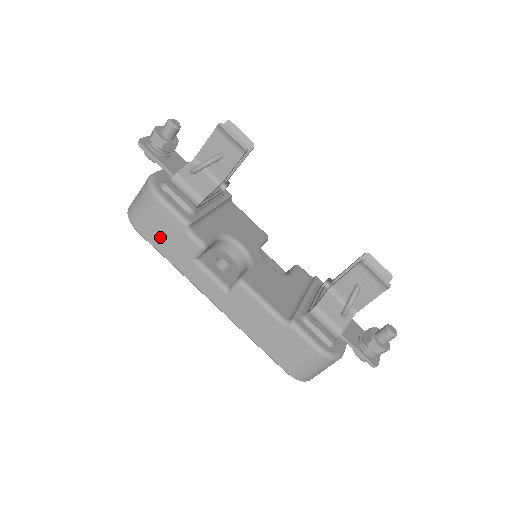
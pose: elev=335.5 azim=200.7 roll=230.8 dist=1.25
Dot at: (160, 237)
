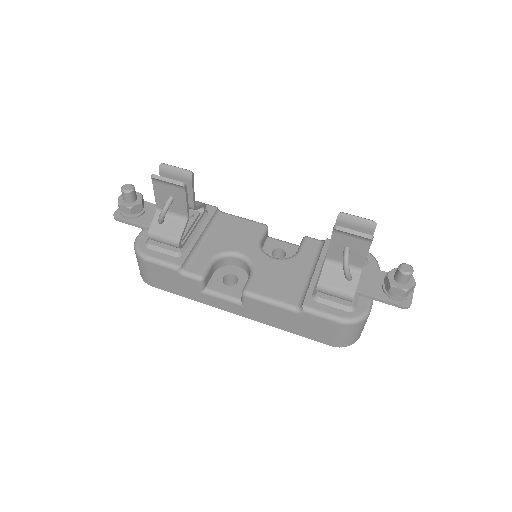
Dot at: (169, 285)
